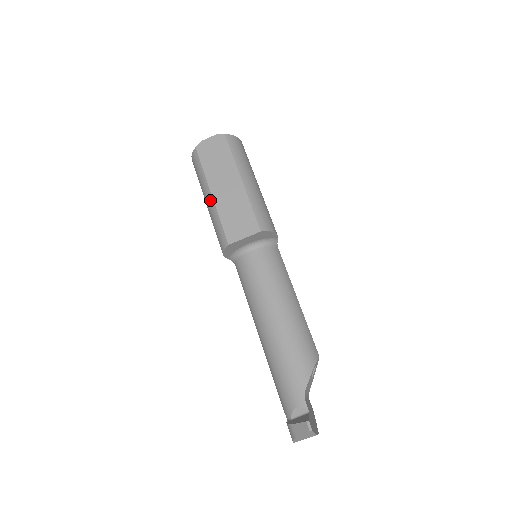
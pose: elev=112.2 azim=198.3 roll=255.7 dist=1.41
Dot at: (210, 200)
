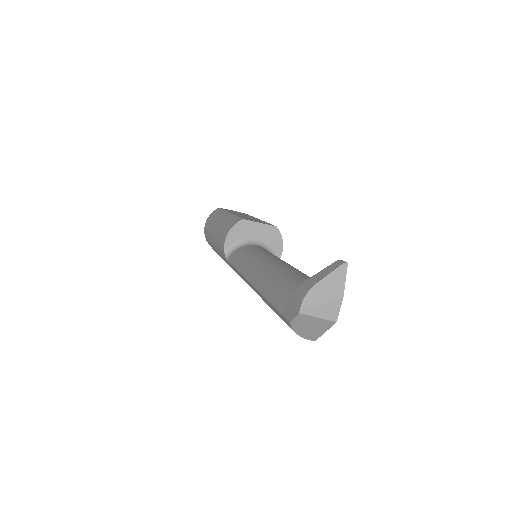
Dot at: (227, 215)
